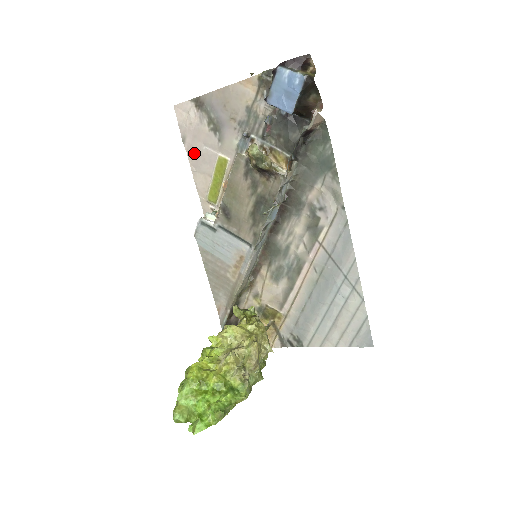
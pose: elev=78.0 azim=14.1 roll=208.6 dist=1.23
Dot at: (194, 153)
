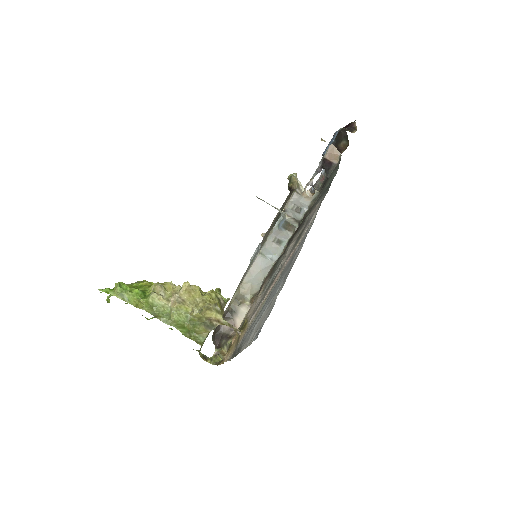
Dot at: occluded
